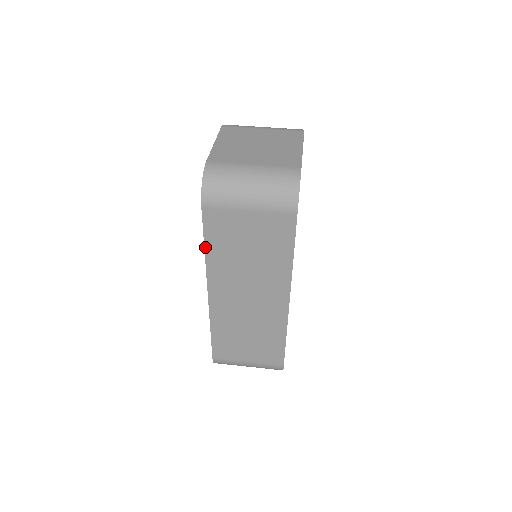
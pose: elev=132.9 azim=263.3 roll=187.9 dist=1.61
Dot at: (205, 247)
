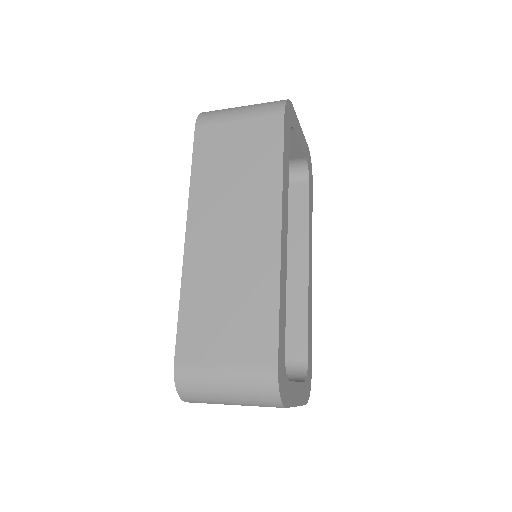
Dot at: (192, 171)
